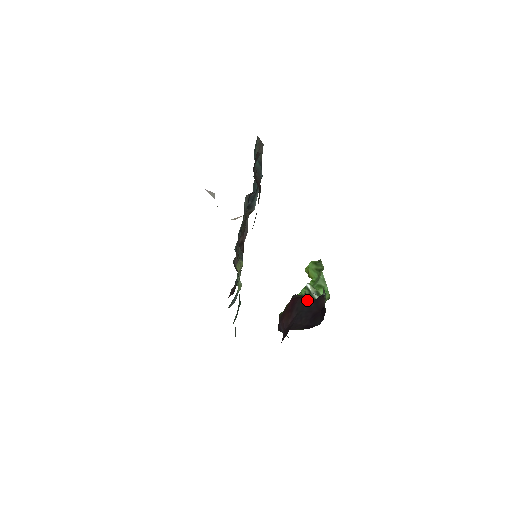
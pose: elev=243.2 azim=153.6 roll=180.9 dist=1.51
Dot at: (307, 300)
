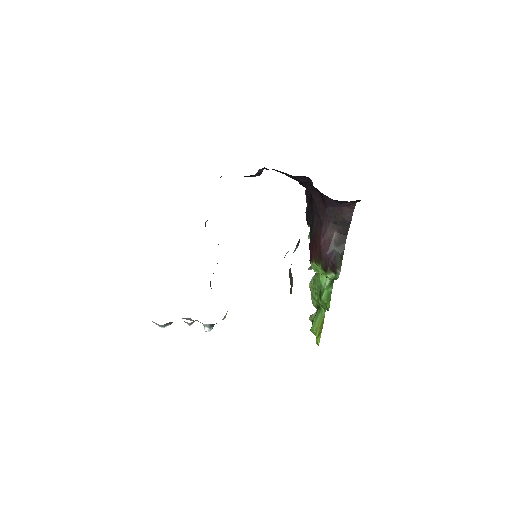
Dot at: (310, 235)
